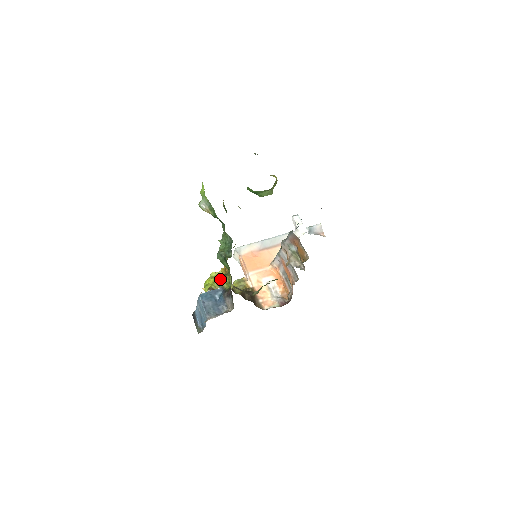
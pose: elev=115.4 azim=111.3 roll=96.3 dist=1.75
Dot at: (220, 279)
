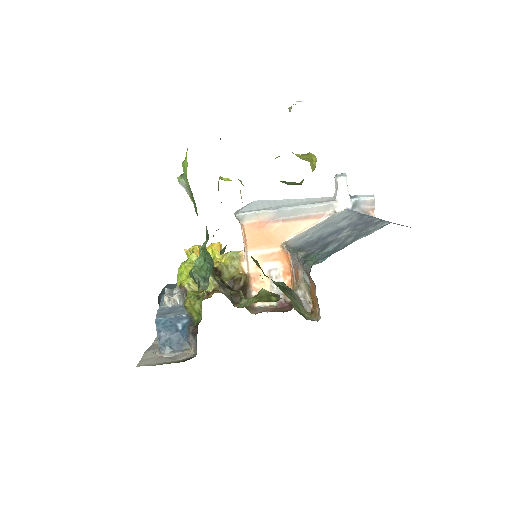
Dot at: (188, 306)
